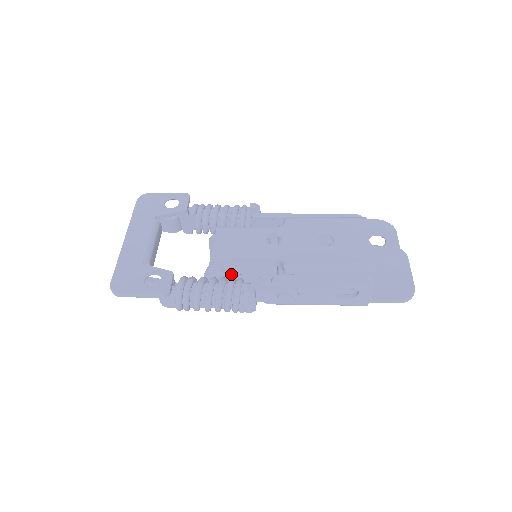
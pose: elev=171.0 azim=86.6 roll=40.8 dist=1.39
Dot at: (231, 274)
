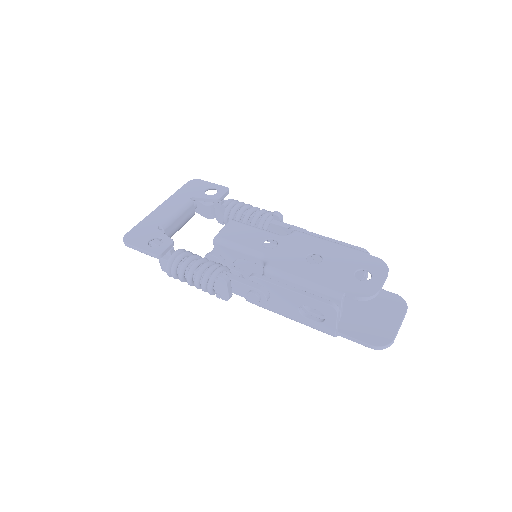
Dot at: (226, 263)
